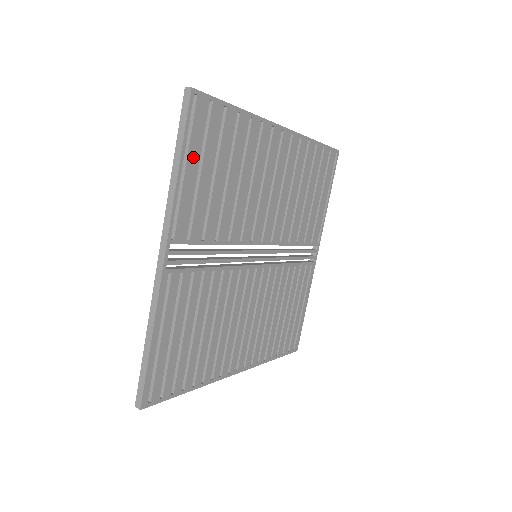
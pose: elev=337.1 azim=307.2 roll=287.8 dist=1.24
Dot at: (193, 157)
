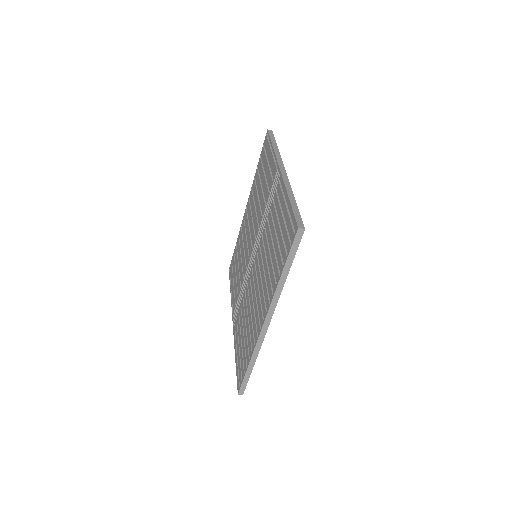
Dot at: occluded
